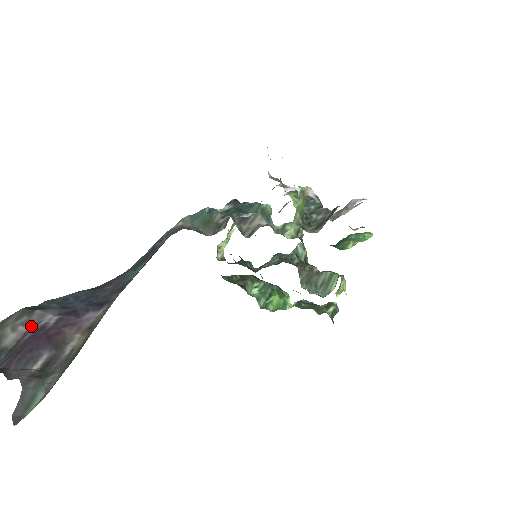
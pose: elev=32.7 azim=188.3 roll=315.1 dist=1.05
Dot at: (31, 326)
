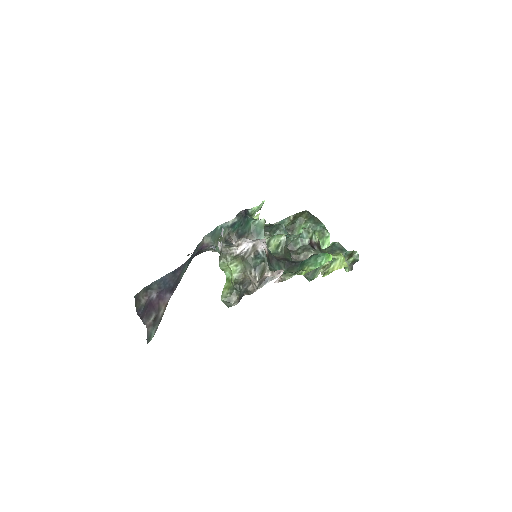
Dot at: (148, 297)
